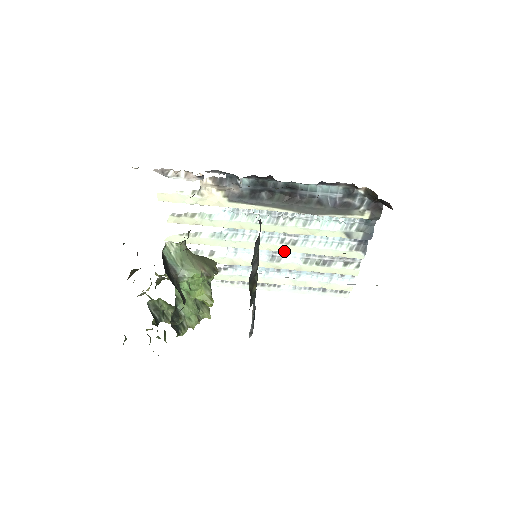
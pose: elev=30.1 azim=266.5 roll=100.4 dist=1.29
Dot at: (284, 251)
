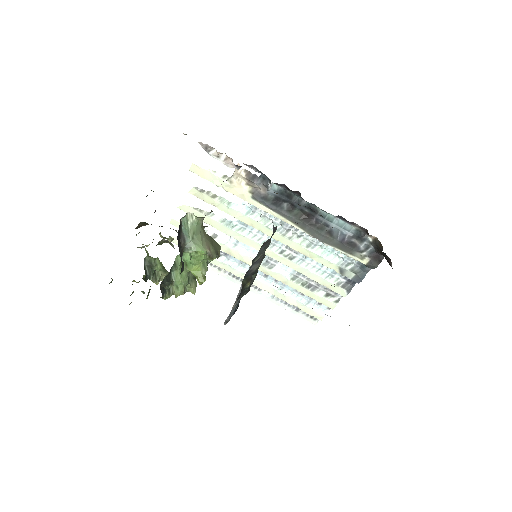
Dot at: (279, 261)
